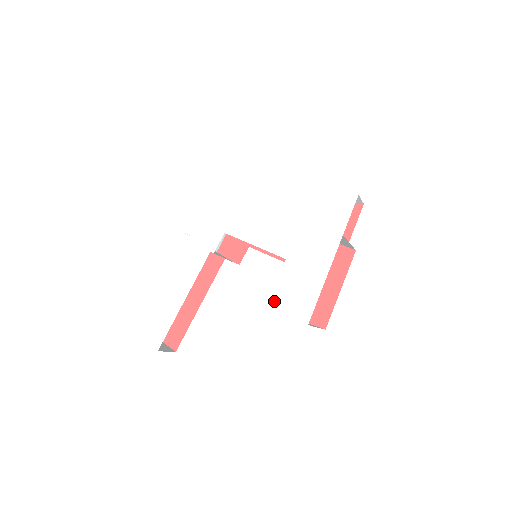
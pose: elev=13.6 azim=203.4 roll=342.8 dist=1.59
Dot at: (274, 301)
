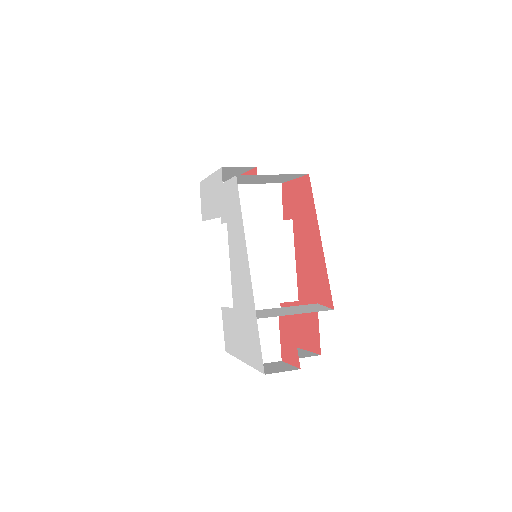
Dot at: (224, 311)
